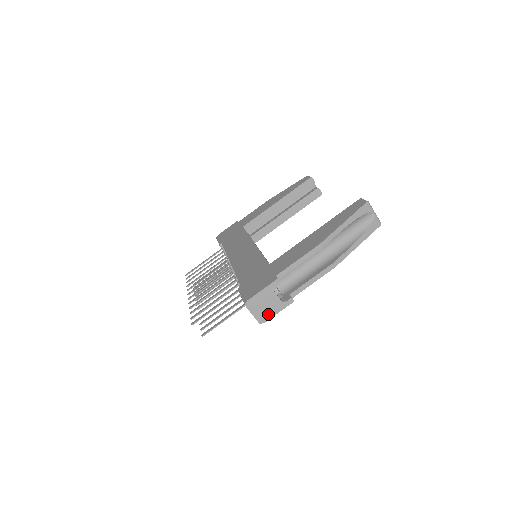
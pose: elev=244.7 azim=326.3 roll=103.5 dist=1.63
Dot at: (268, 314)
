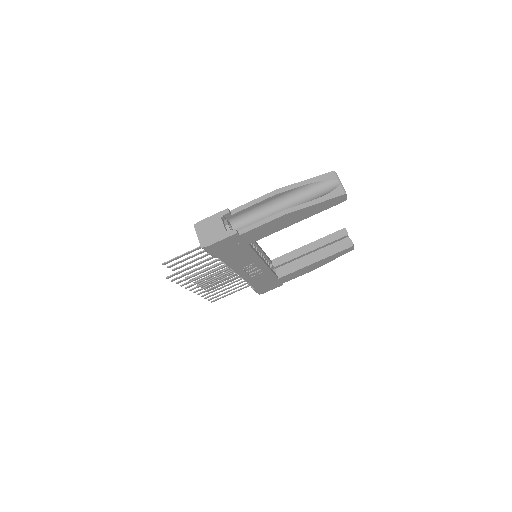
Dot at: (211, 240)
